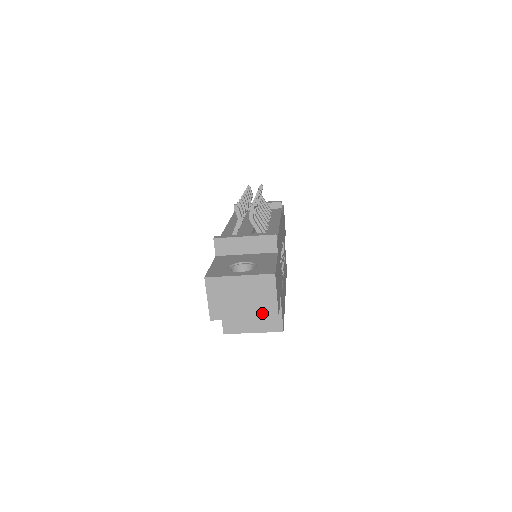
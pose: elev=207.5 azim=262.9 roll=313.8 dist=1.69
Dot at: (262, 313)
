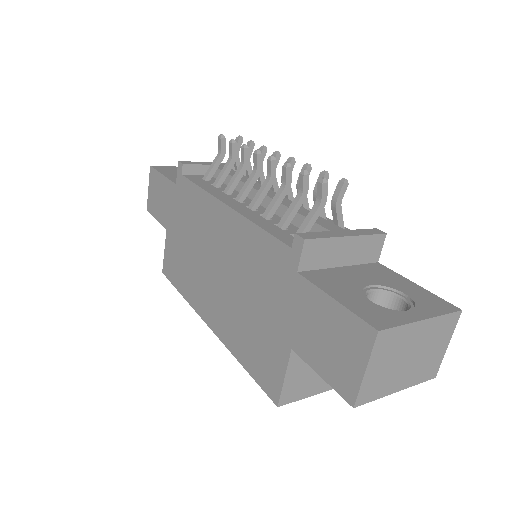
Dot at: (422, 376)
